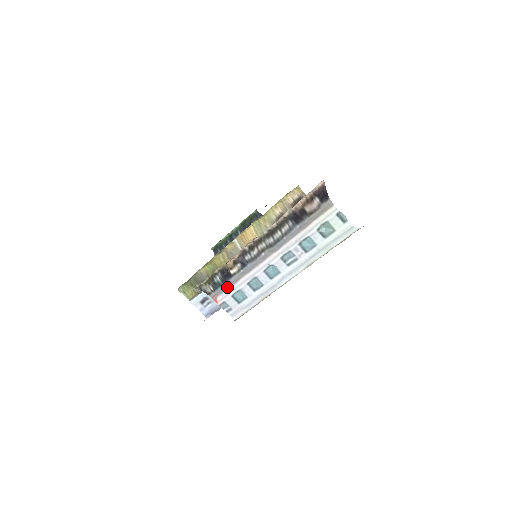
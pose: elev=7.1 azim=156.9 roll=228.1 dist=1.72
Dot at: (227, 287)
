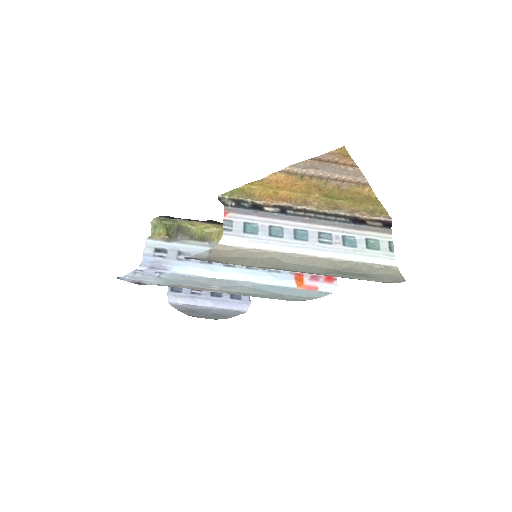
Dot at: (249, 213)
